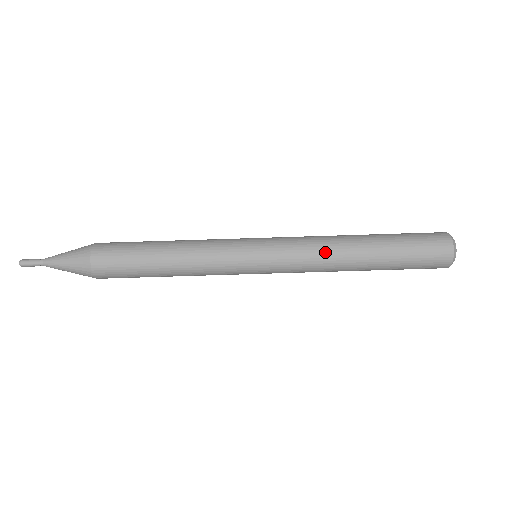
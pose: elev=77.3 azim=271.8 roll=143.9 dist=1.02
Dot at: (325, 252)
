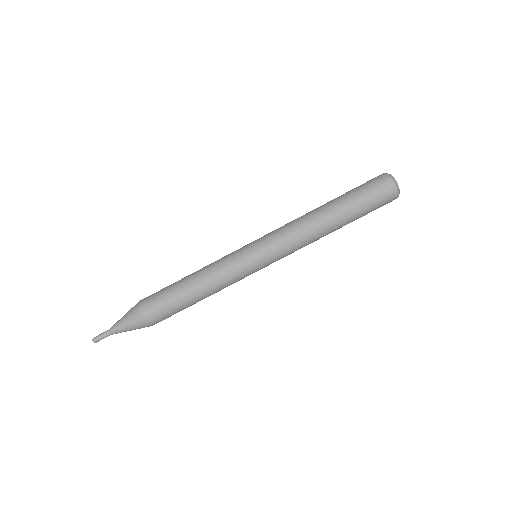
Dot at: (298, 221)
